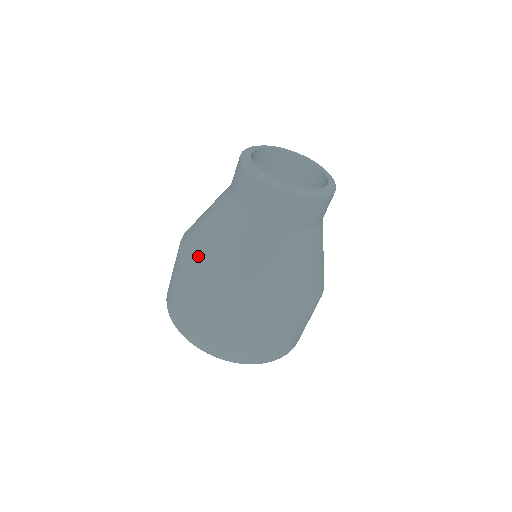
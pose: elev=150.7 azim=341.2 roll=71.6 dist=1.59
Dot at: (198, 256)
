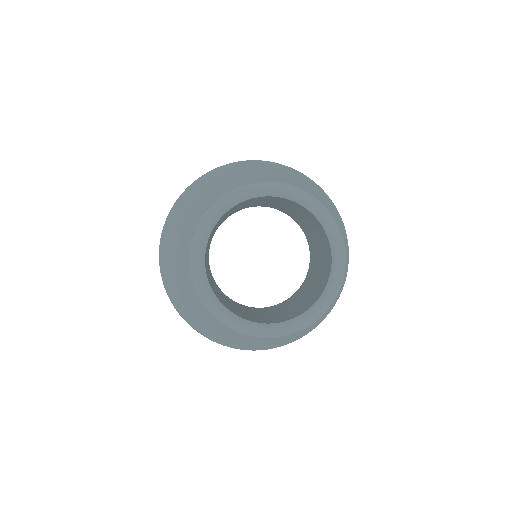
Dot at: (165, 247)
